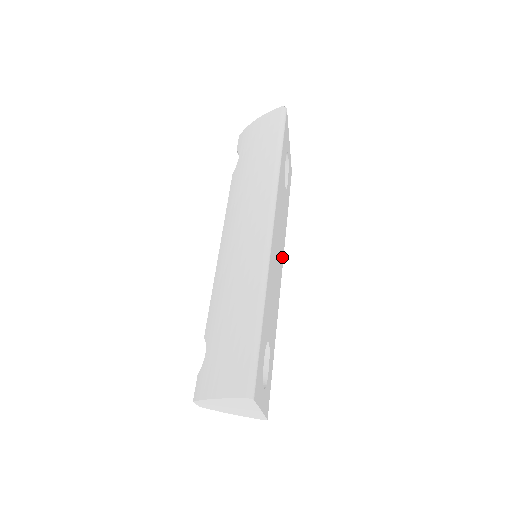
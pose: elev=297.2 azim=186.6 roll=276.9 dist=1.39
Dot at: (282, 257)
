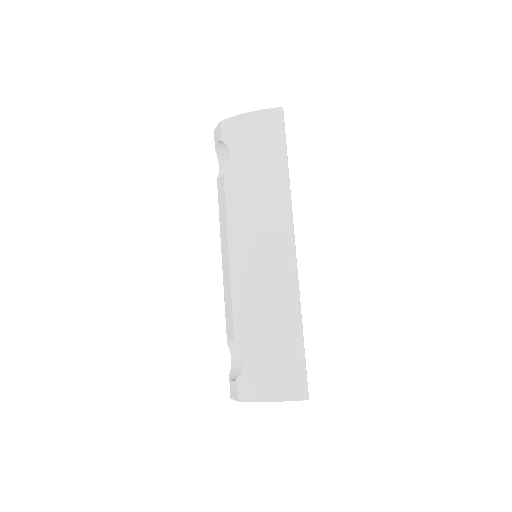
Dot at: occluded
